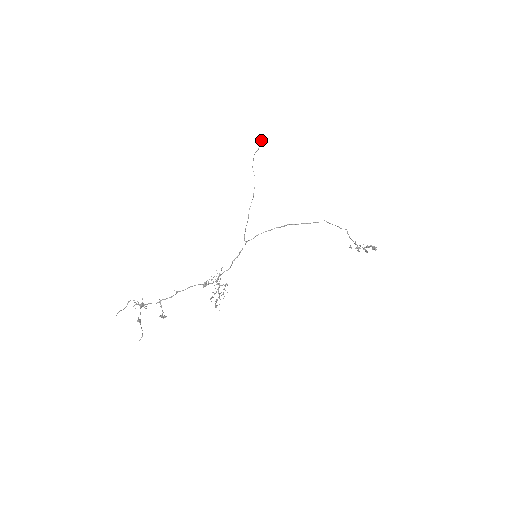
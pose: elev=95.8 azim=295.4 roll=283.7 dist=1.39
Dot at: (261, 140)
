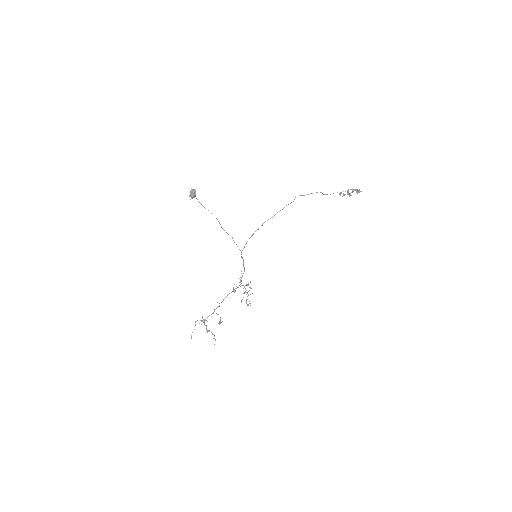
Dot at: (190, 195)
